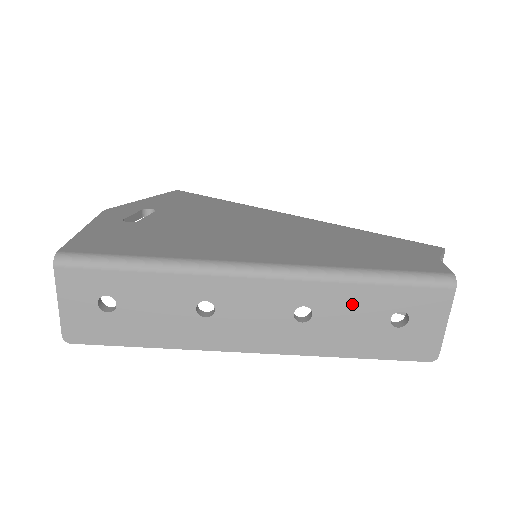
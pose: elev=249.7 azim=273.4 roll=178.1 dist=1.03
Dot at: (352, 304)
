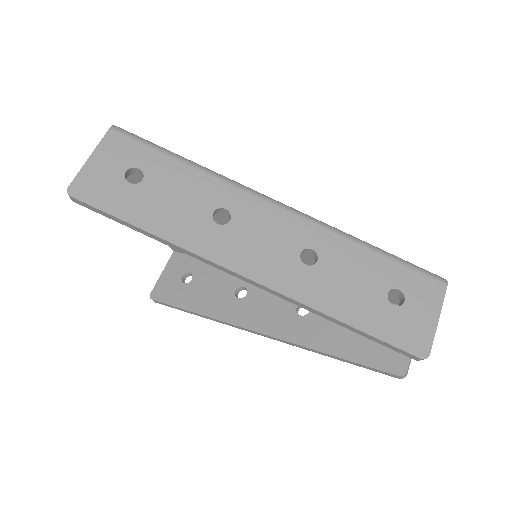
Dot at: (356, 264)
